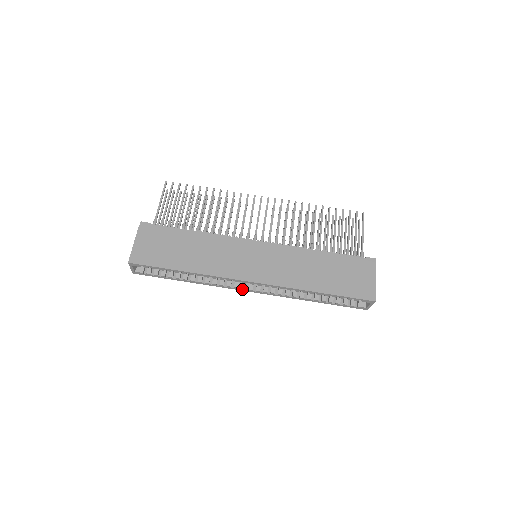
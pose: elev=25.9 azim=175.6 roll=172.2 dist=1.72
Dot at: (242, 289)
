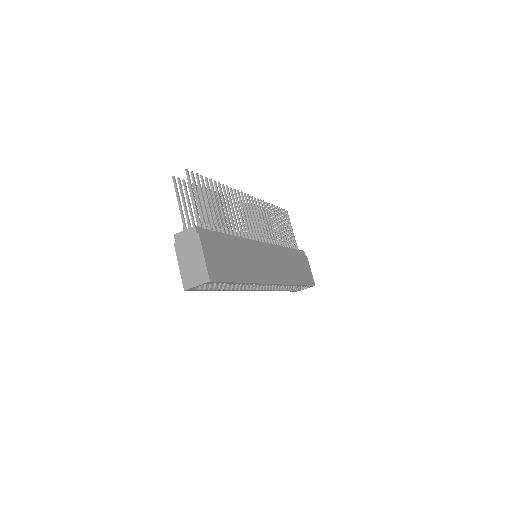
Dot at: (252, 290)
